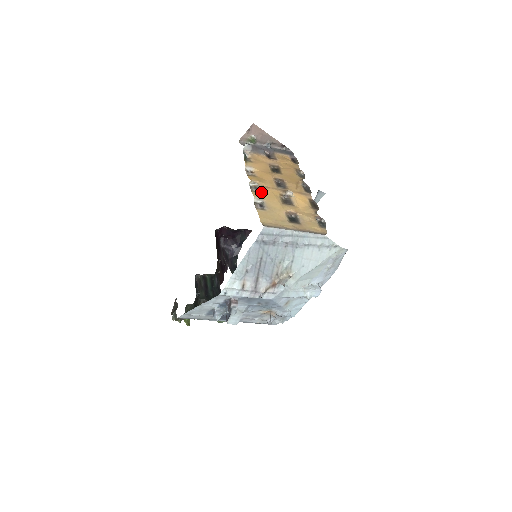
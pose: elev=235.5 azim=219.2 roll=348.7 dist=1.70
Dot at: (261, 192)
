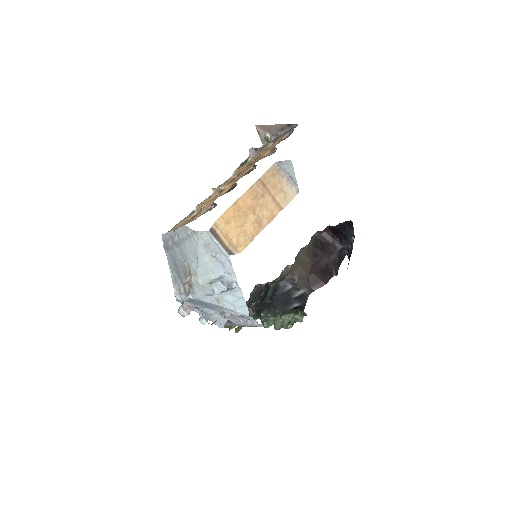
Dot at: occluded
